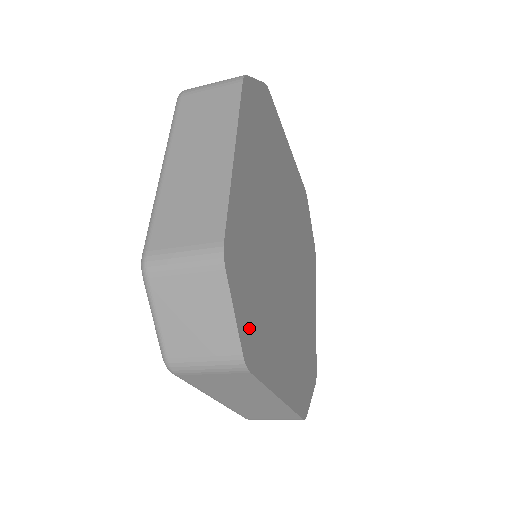
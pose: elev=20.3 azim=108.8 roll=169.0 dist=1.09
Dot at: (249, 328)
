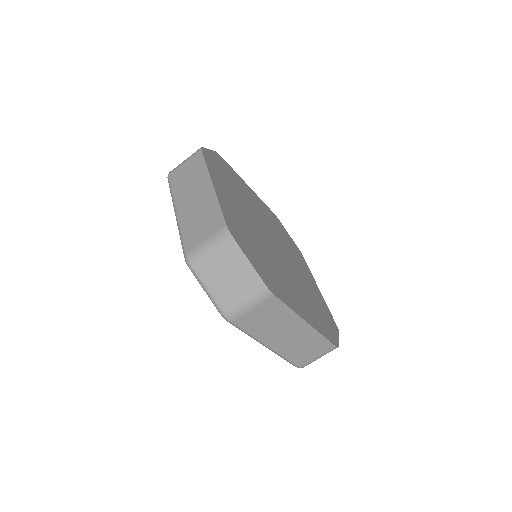
Dot at: (213, 161)
